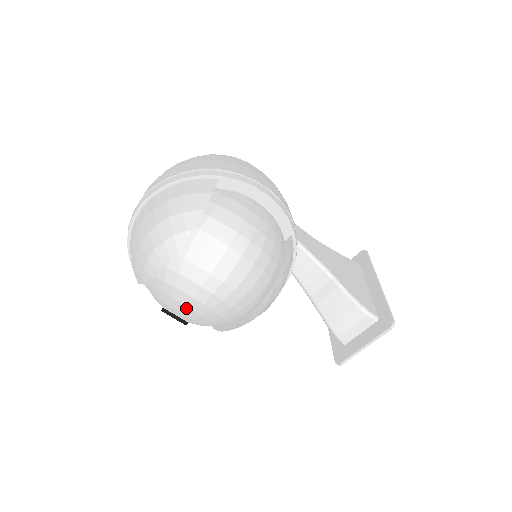
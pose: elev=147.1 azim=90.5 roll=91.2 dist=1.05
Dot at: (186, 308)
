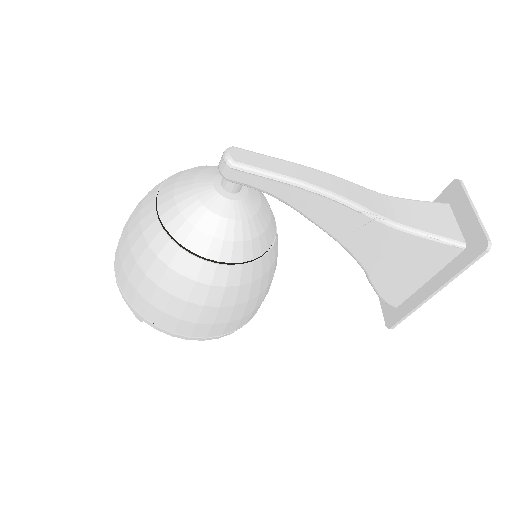
Dot at: occluded
